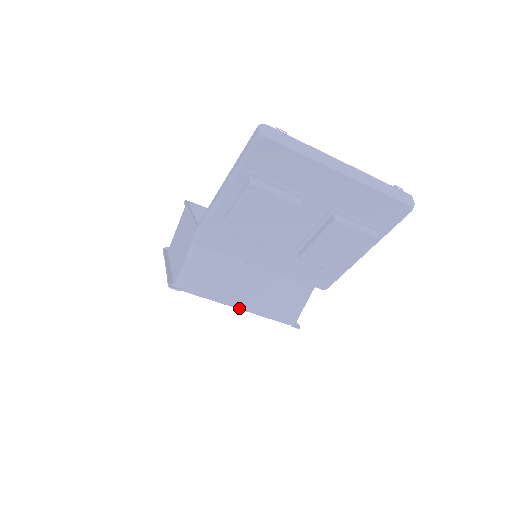
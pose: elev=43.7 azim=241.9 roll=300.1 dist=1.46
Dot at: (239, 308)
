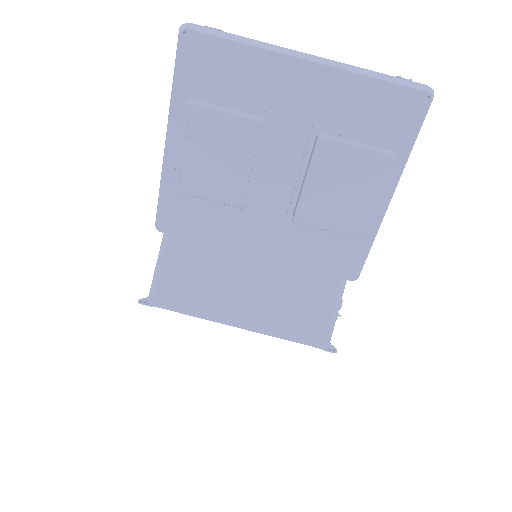
Dot at: (238, 326)
